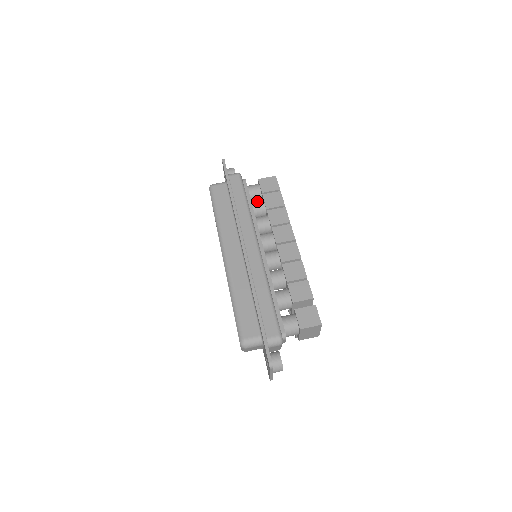
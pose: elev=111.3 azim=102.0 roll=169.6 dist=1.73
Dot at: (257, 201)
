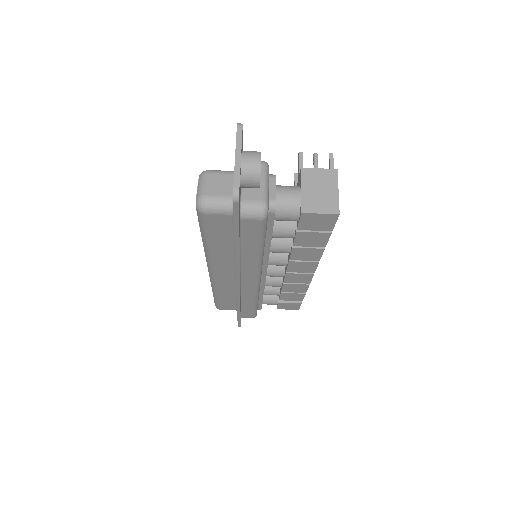
Dot at: (283, 233)
